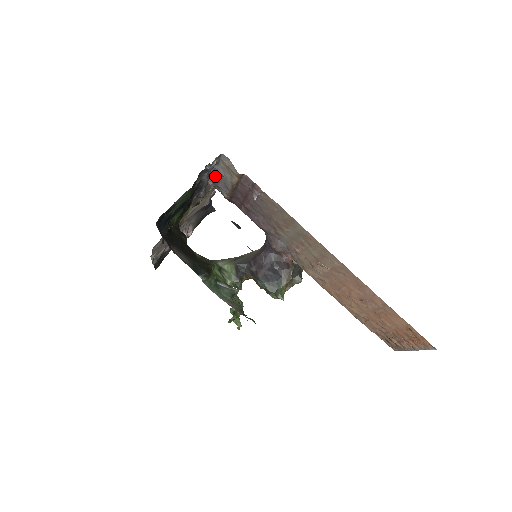
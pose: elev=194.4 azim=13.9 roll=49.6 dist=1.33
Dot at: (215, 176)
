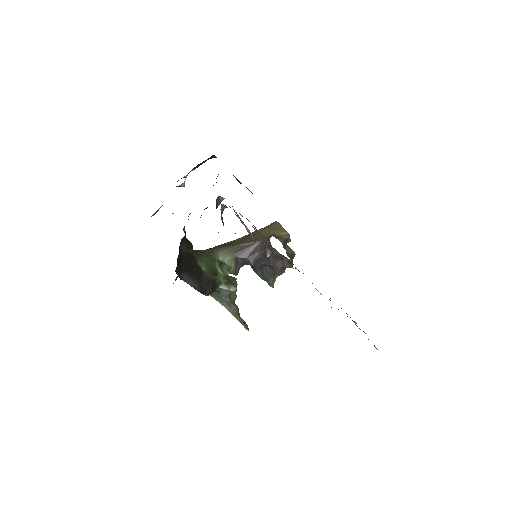
Dot at: (229, 206)
